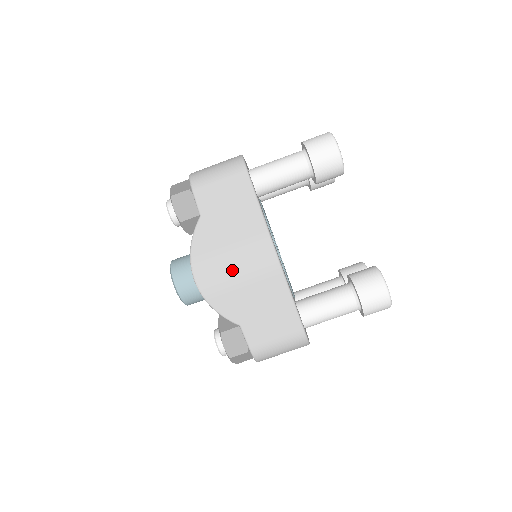
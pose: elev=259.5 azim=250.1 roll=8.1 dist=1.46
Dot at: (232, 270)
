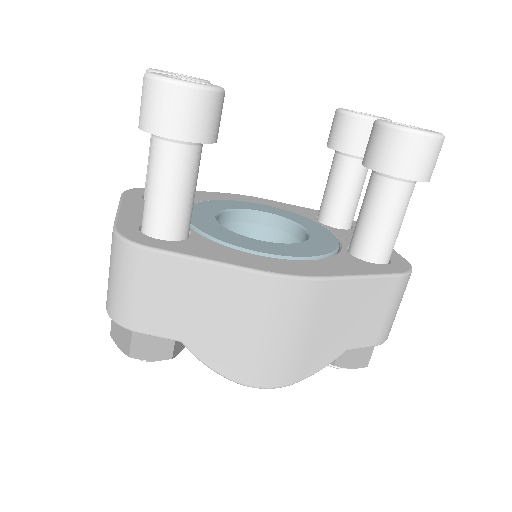
Dot at: (281, 342)
